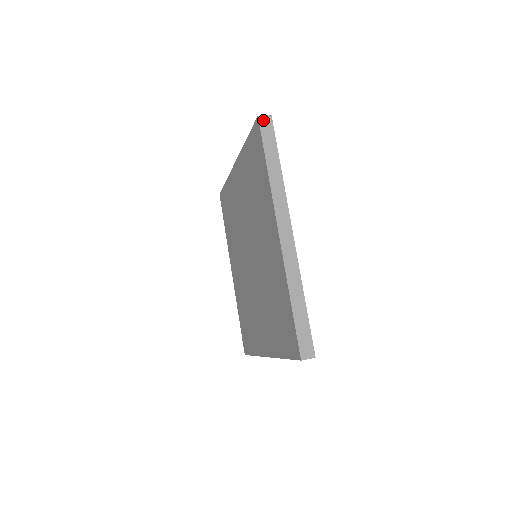
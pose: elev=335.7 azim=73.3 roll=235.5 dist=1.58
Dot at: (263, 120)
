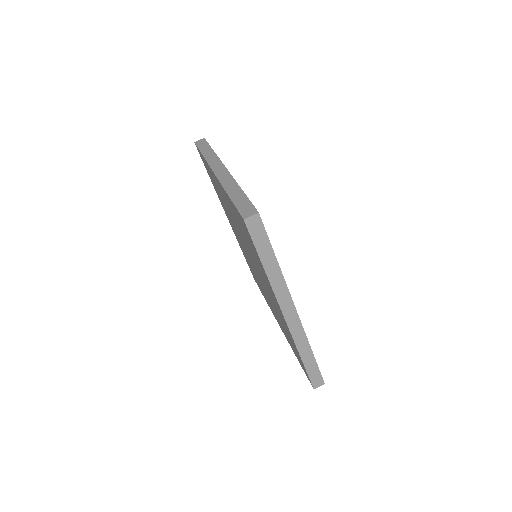
Dot at: (250, 222)
